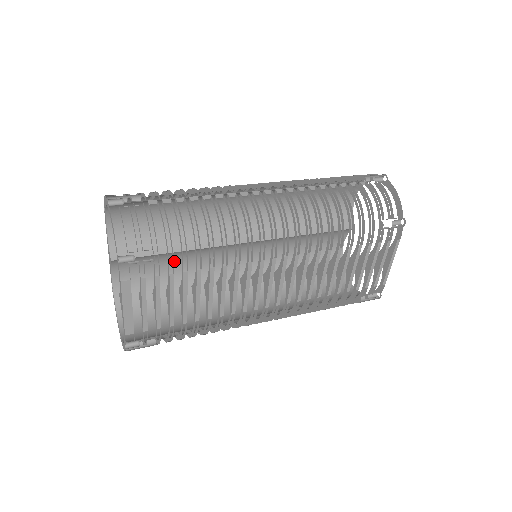
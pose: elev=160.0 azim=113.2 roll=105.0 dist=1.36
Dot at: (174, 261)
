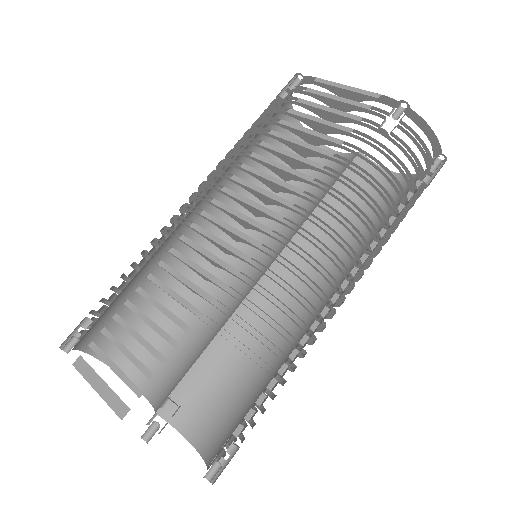
Dot at: occluded
